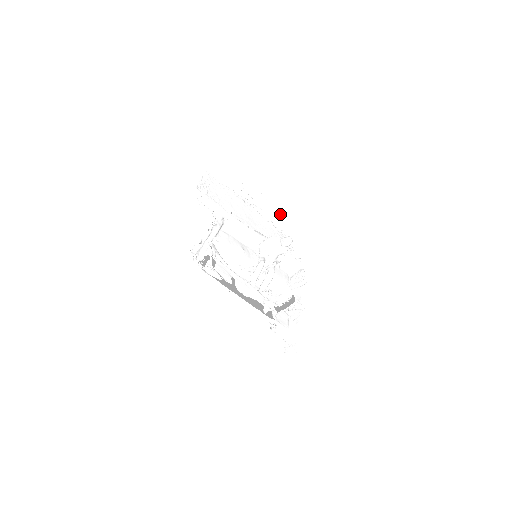
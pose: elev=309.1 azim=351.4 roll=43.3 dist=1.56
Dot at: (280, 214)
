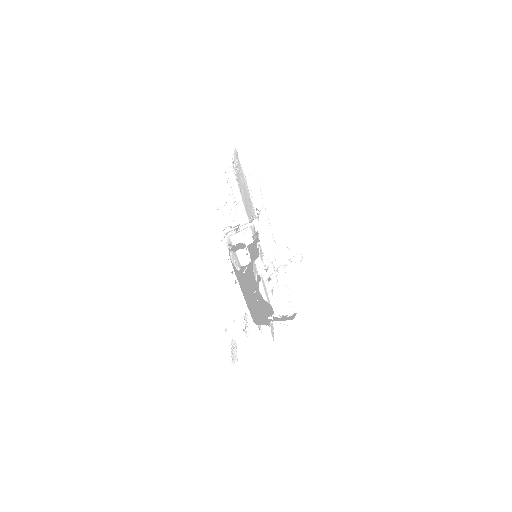
Dot at: occluded
